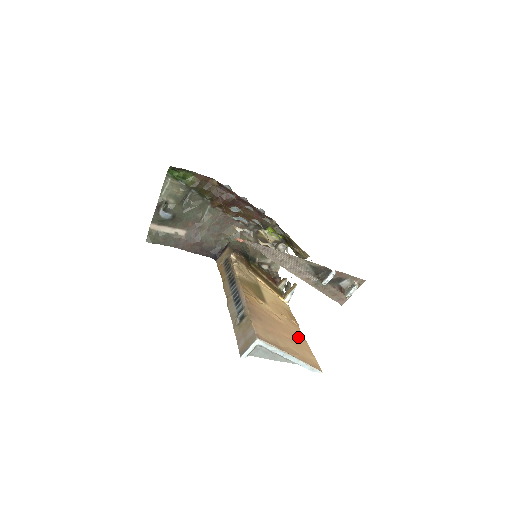
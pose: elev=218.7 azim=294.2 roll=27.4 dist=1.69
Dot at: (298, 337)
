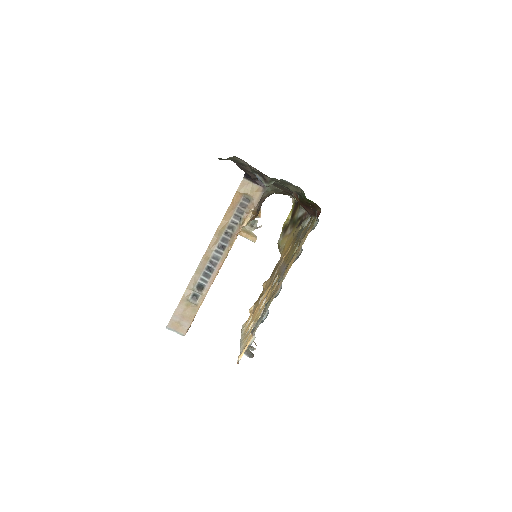
Dot at: occluded
